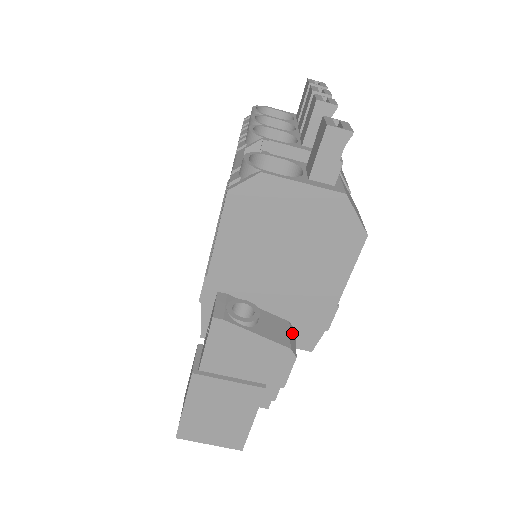
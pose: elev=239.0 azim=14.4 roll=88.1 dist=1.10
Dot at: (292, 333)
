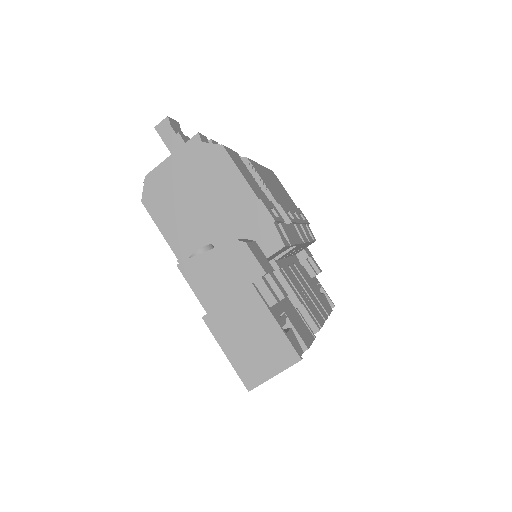
Dot at: (247, 240)
